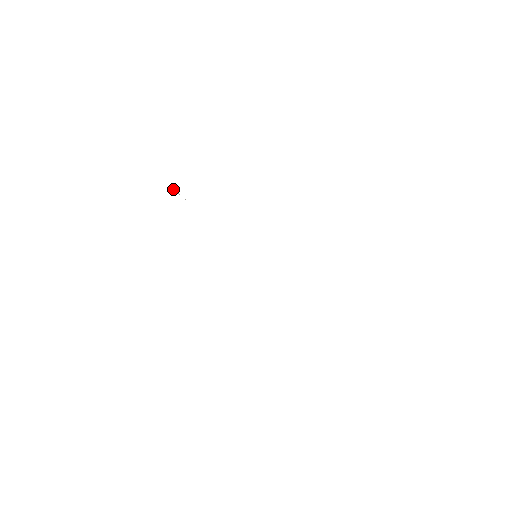
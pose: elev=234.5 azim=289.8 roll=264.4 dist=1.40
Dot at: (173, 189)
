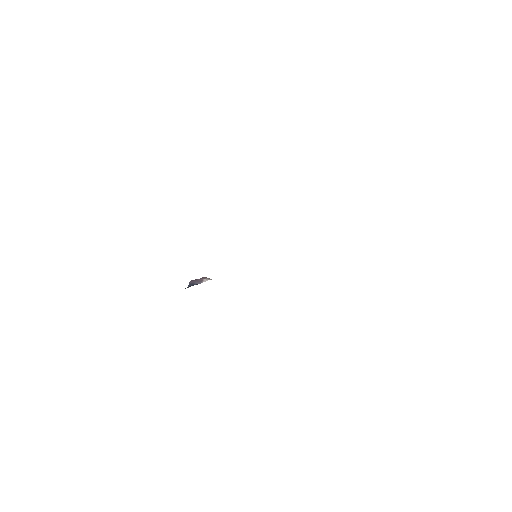
Dot at: occluded
